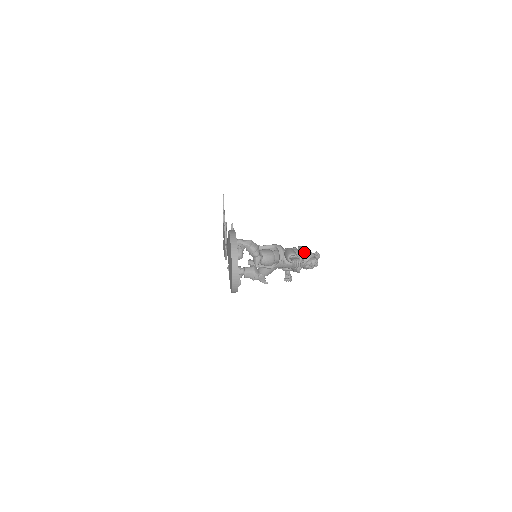
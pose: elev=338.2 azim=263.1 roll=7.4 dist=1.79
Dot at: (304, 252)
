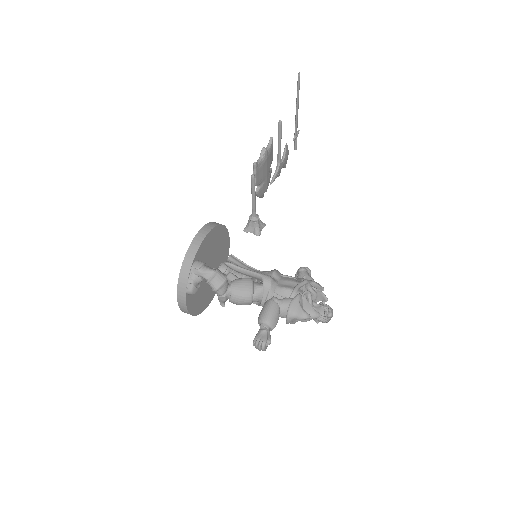
Dot at: (295, 315)
